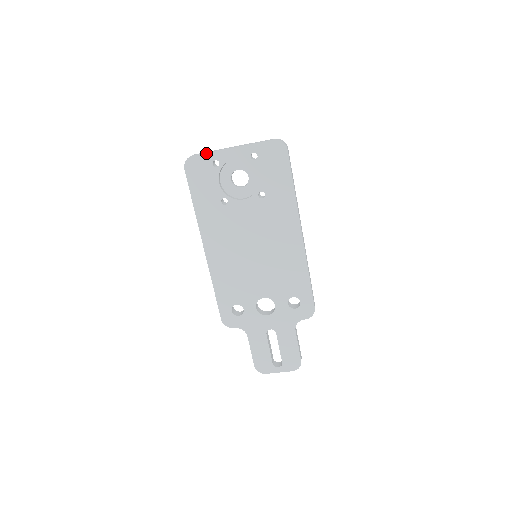
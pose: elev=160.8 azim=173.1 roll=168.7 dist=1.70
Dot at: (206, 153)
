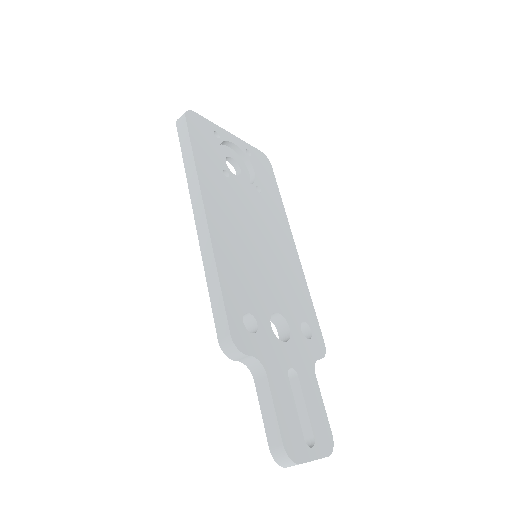
Dot at: (207, 120)
